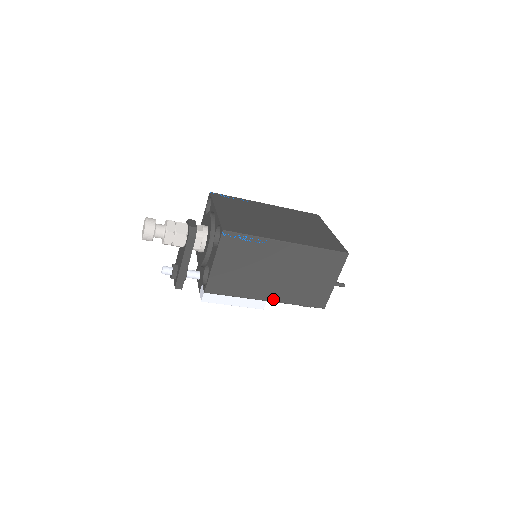
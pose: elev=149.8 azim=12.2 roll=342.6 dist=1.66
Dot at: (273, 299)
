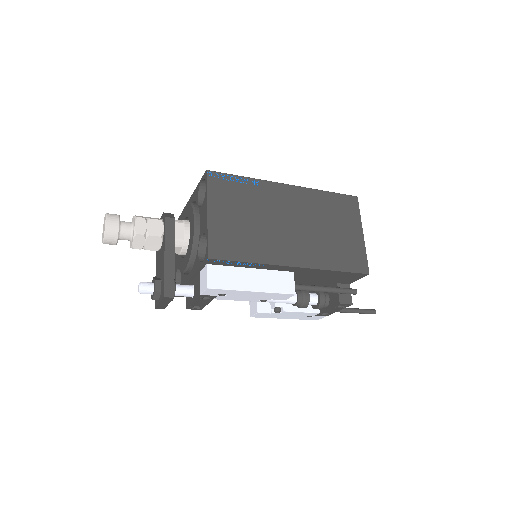
Dot at: (301, 263)
